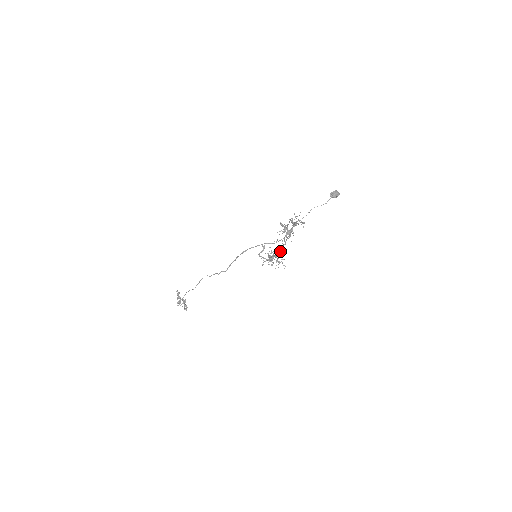
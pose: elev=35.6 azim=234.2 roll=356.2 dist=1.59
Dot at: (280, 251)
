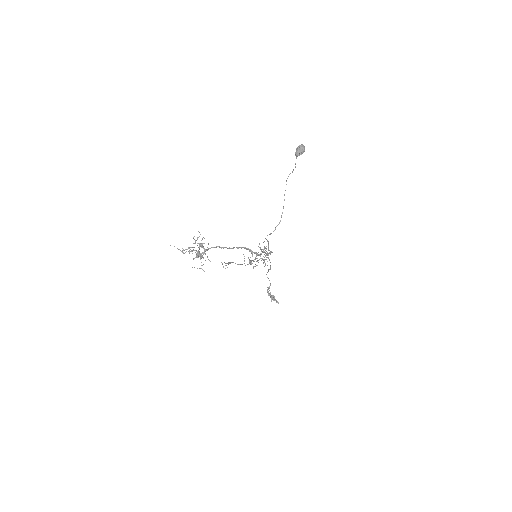
Dot at: (251, 253)
